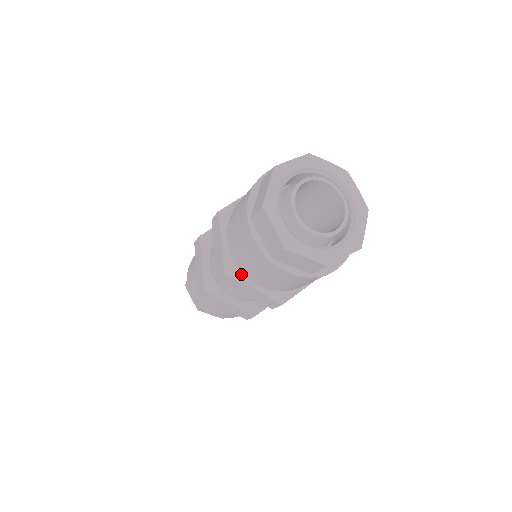
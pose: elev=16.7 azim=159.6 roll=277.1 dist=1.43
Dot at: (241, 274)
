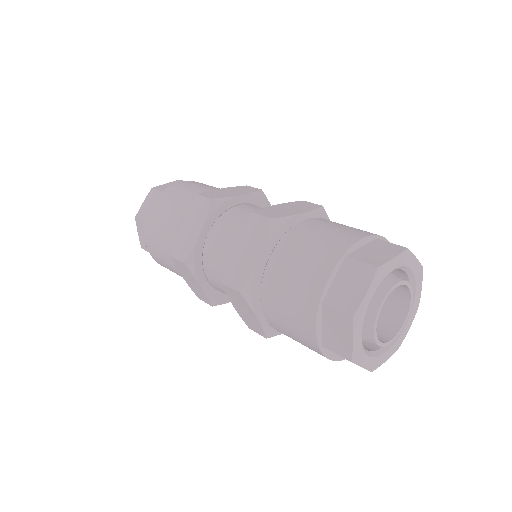
Dot at: occluded
